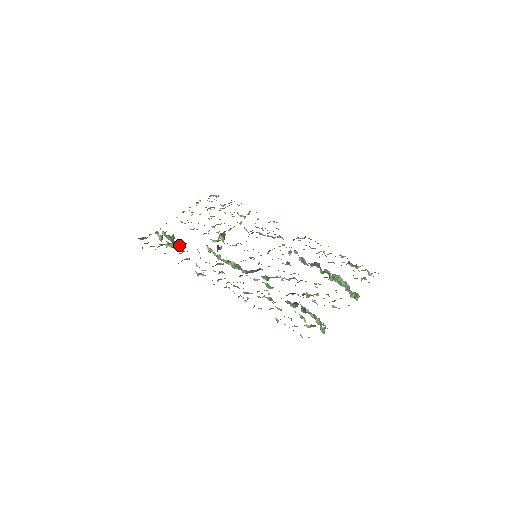
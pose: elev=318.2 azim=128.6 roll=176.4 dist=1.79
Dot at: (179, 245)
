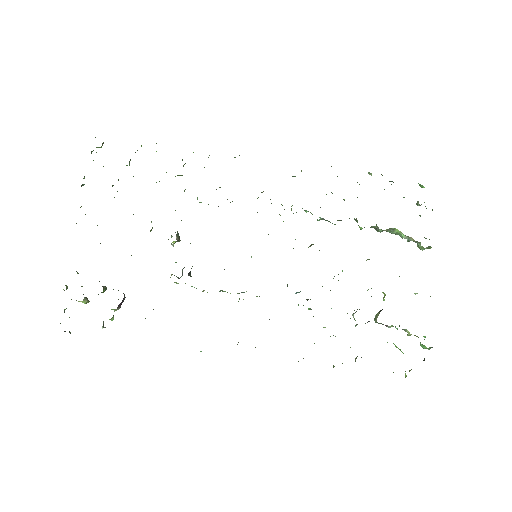
Dot at: (124, 298)
